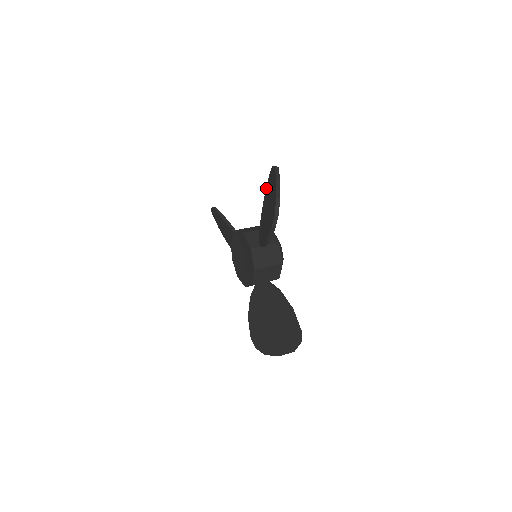
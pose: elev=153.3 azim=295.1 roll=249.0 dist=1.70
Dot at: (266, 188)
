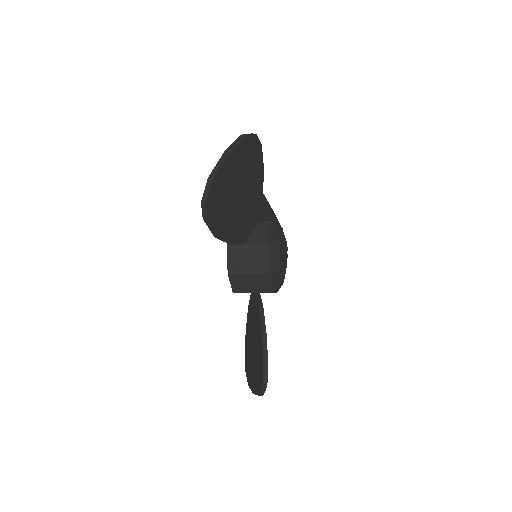
Dot at: occluded
